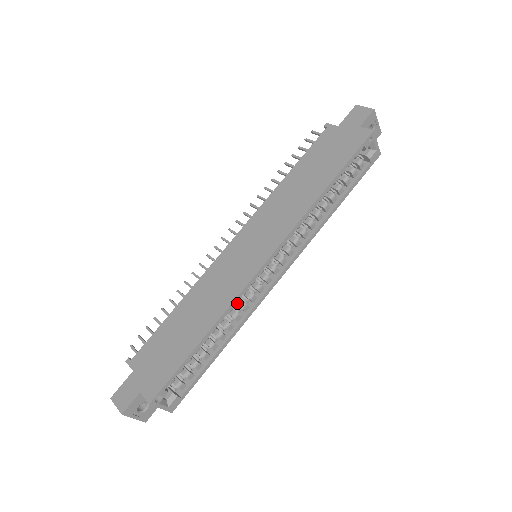
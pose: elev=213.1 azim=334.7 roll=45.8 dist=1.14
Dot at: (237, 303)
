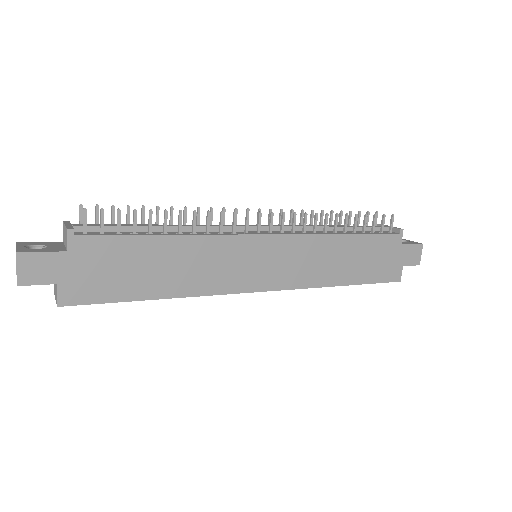
Dot at: occluded
